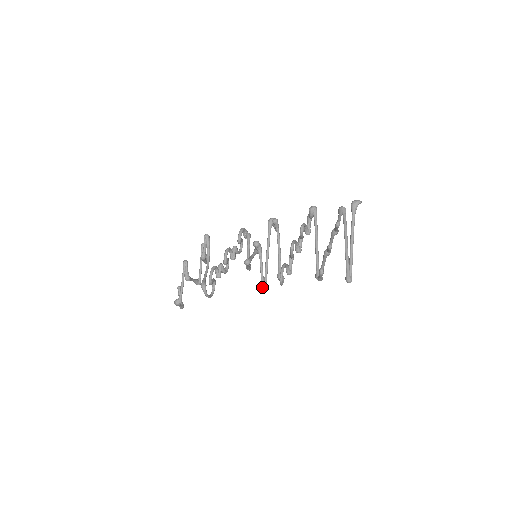
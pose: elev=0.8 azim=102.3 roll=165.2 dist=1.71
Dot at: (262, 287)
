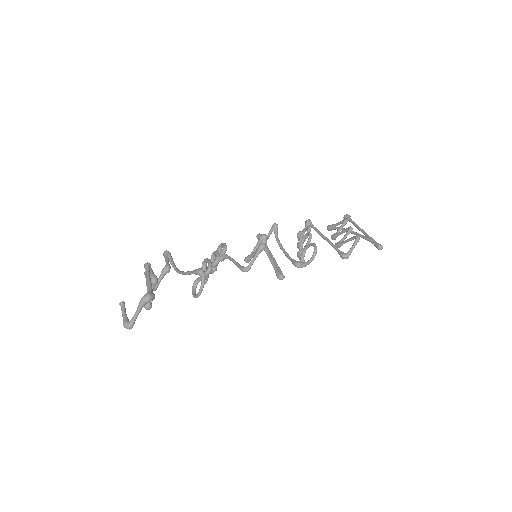
Dot at: (281, 272)
